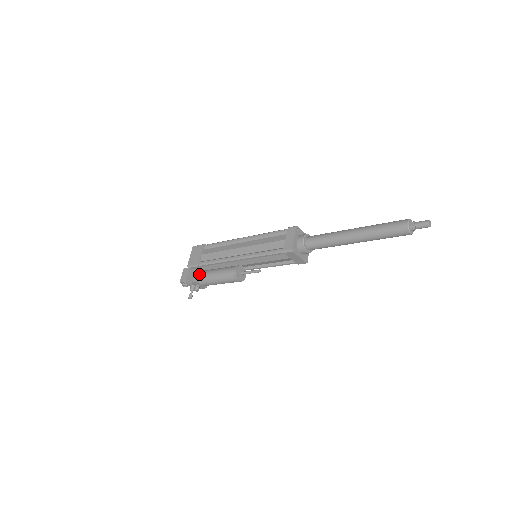
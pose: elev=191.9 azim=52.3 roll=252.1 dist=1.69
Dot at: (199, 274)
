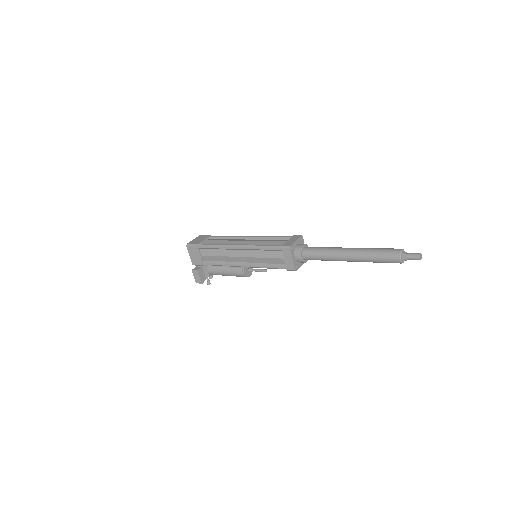
Dot at: (208, 271)
